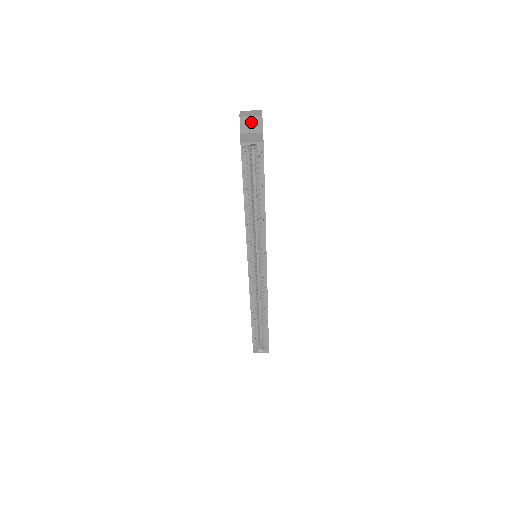
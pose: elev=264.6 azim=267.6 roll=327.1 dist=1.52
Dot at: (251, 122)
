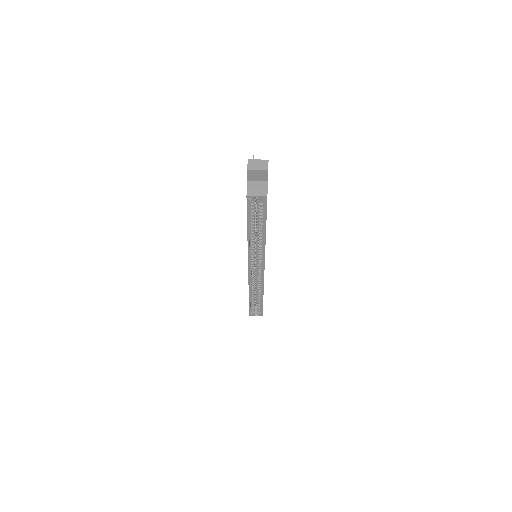
Dot at: (257, 174)
